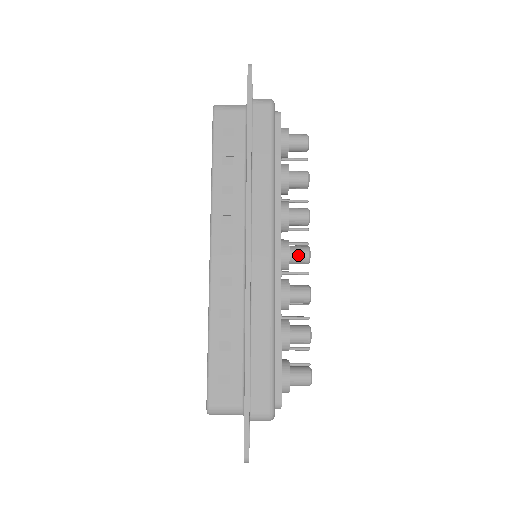
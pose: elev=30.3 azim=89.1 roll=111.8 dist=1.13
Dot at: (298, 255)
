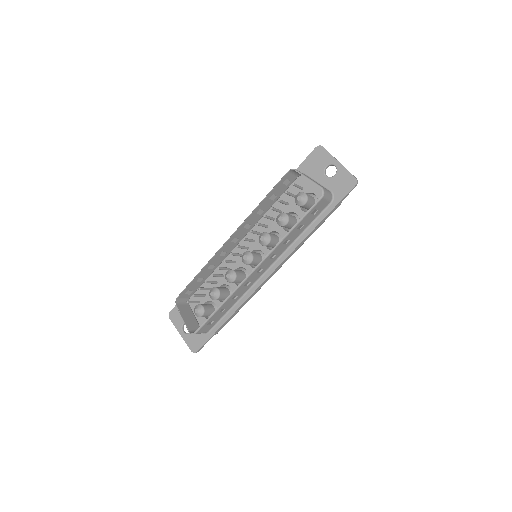
Dot at: occluded
